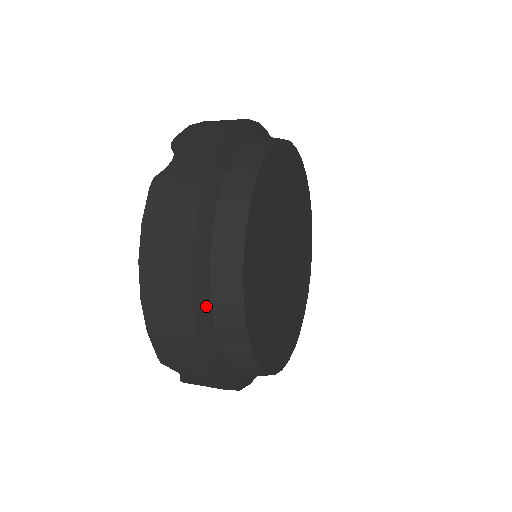
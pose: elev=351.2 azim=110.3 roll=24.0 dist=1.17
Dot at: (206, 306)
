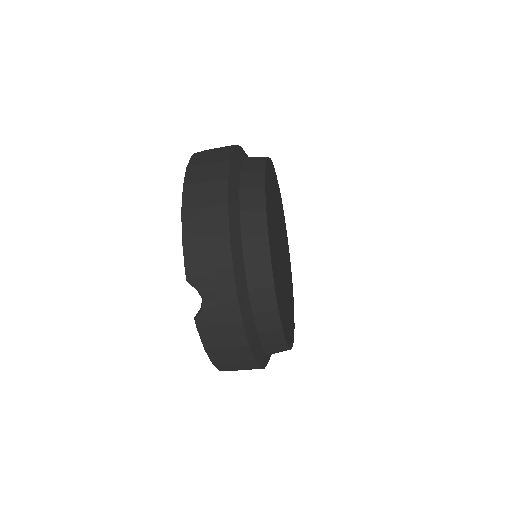
Dot at: (236, 213)
